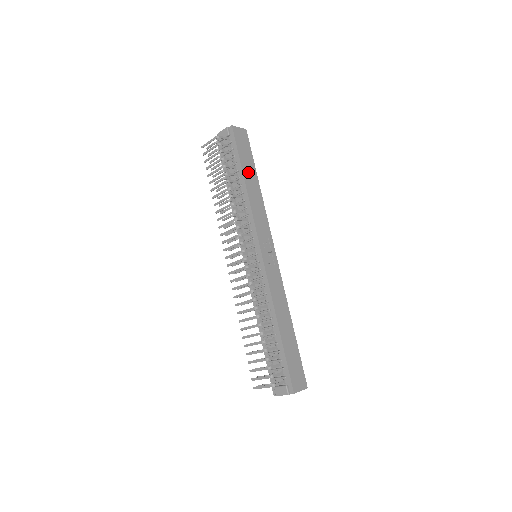
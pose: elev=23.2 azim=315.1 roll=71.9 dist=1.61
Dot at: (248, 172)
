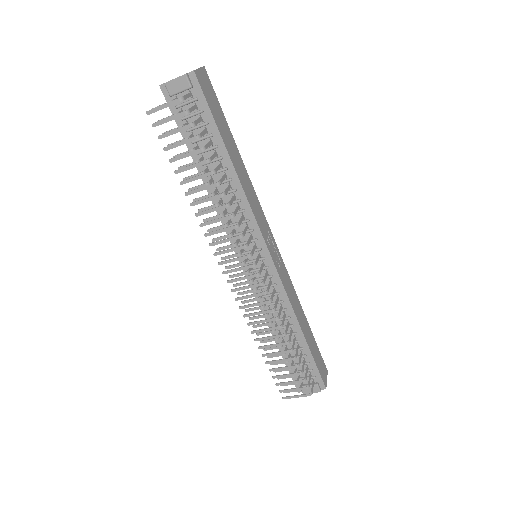
Dot at: (229, 144)
